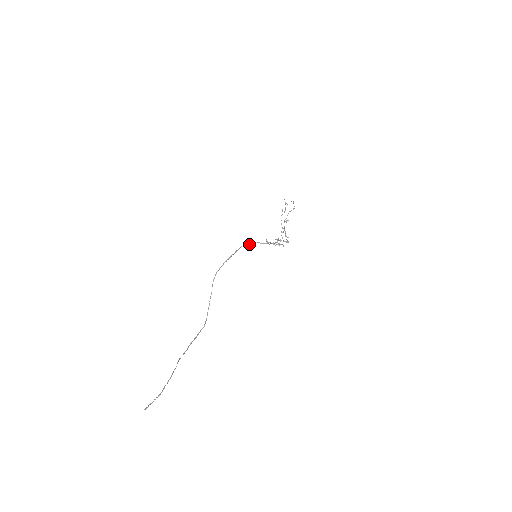
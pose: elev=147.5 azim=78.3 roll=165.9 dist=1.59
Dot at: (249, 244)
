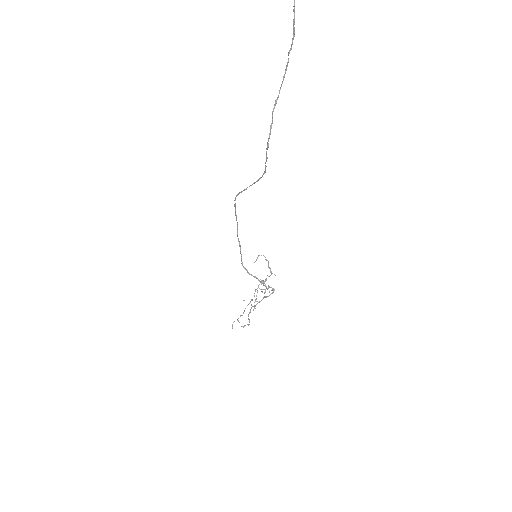
Dot at: (240, 253)
